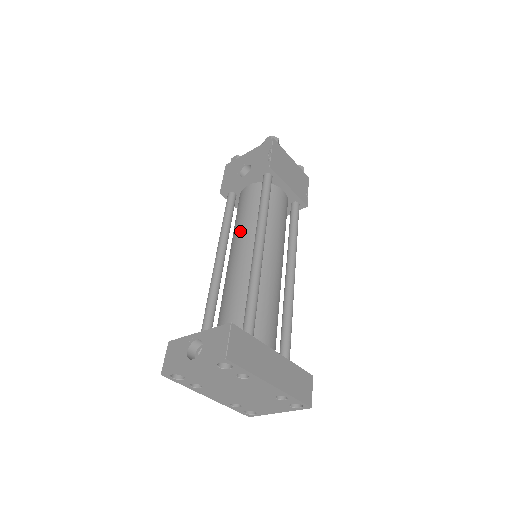
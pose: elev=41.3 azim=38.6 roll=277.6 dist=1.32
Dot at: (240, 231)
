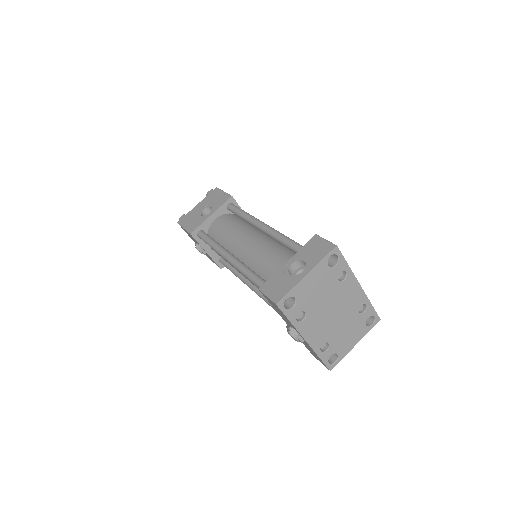
Dot at: (238, 236)
